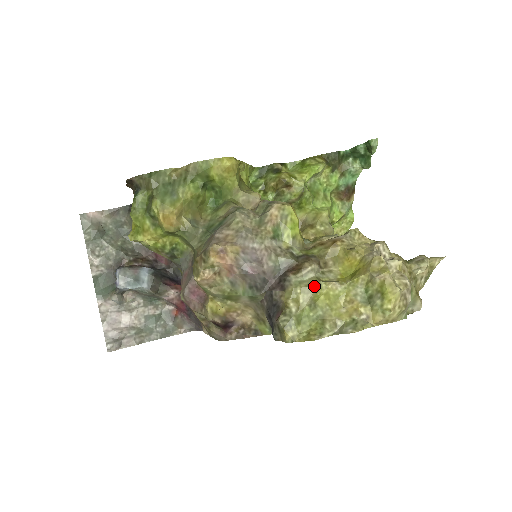
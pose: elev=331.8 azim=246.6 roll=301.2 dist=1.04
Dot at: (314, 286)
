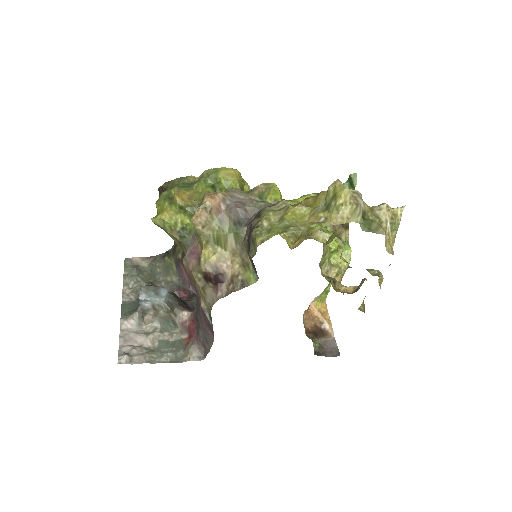
Dot at: (284, 210)
